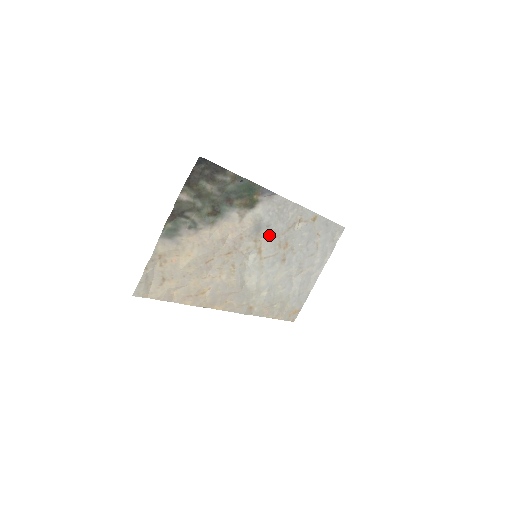
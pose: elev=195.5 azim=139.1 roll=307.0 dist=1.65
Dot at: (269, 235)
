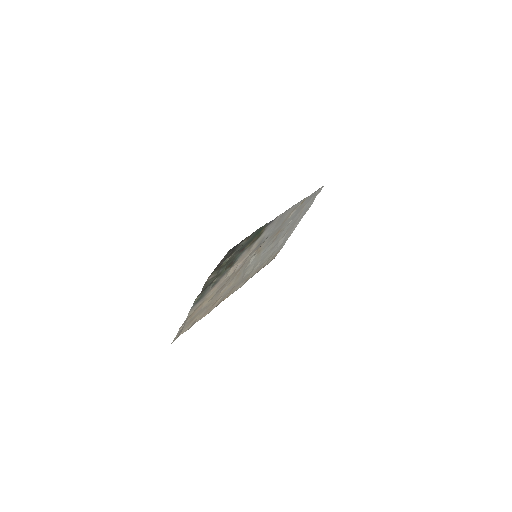
Dot at: (267, 239)
